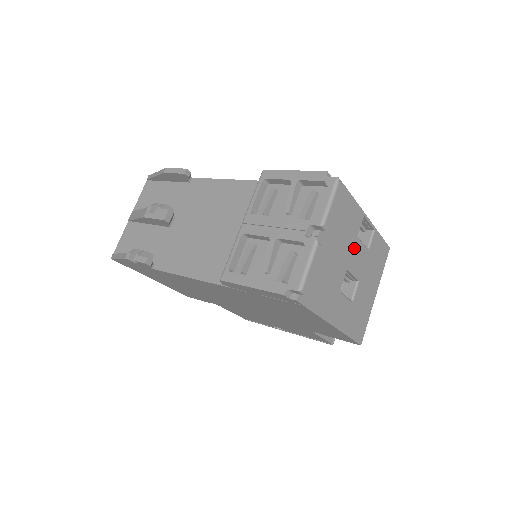
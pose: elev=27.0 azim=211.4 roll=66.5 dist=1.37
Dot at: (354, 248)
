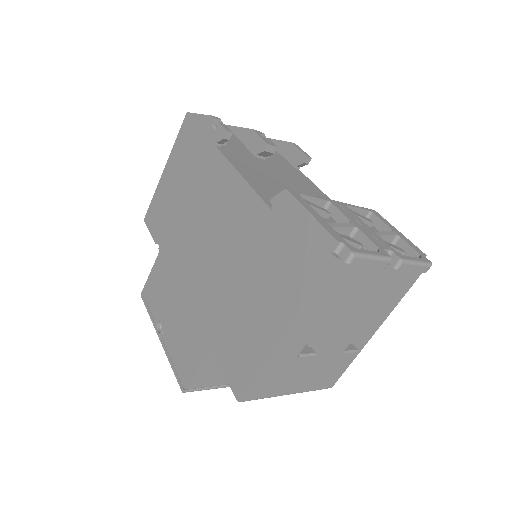
Dot at: (353, 328)
